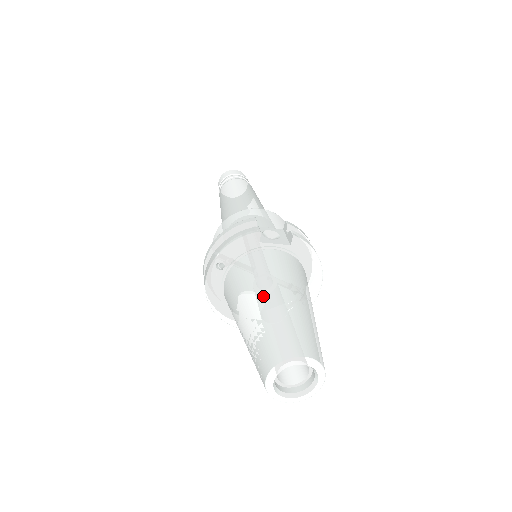
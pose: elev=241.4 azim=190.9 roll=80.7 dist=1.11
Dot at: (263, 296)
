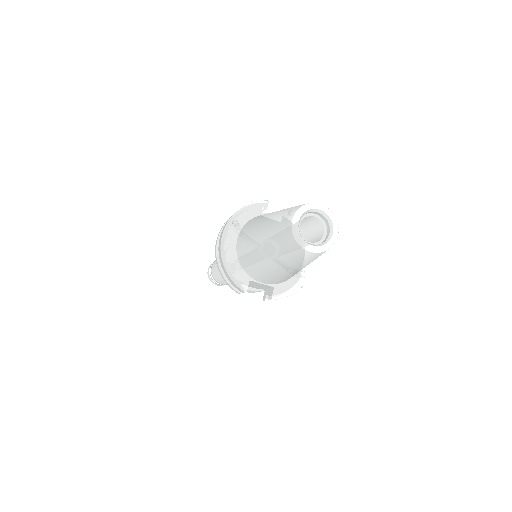
Dot at: occluded
